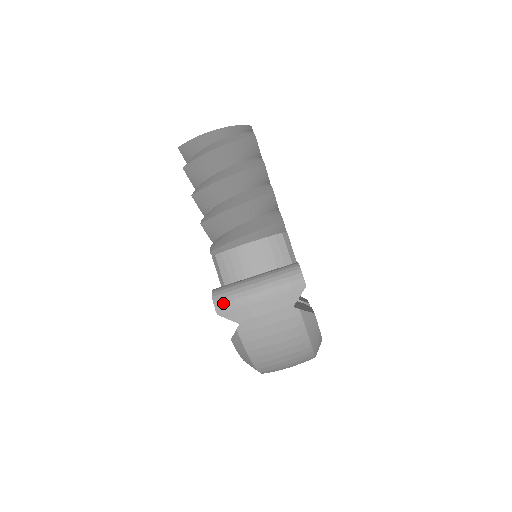
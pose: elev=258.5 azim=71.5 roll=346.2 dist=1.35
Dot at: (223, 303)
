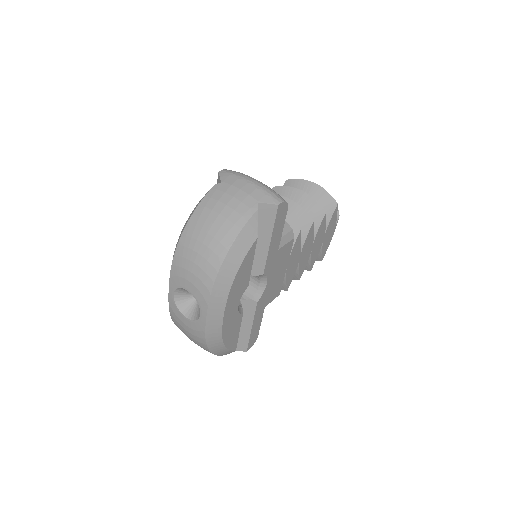
Dot at: (230, 170)
